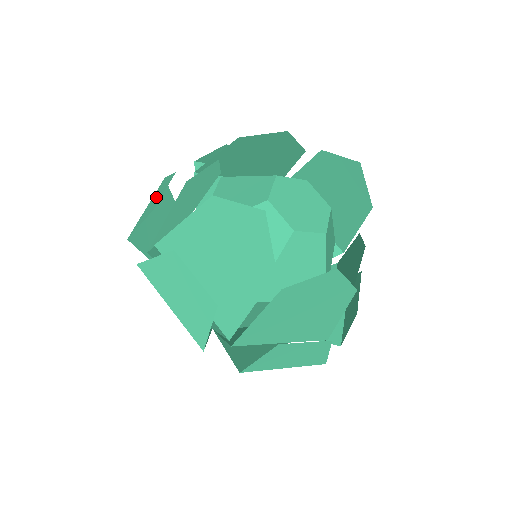
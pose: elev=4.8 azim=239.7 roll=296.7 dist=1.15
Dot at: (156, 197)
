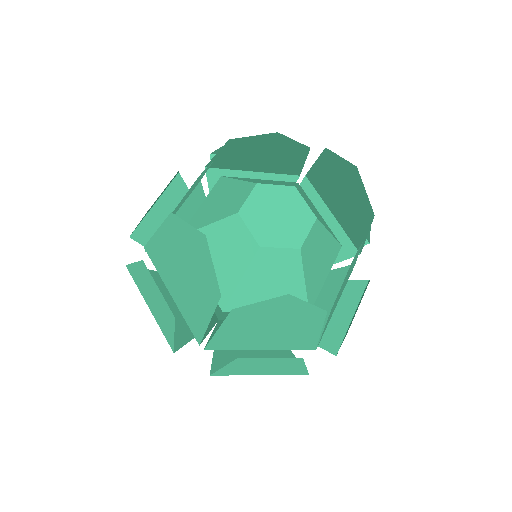
Dot at: (159, 196)
